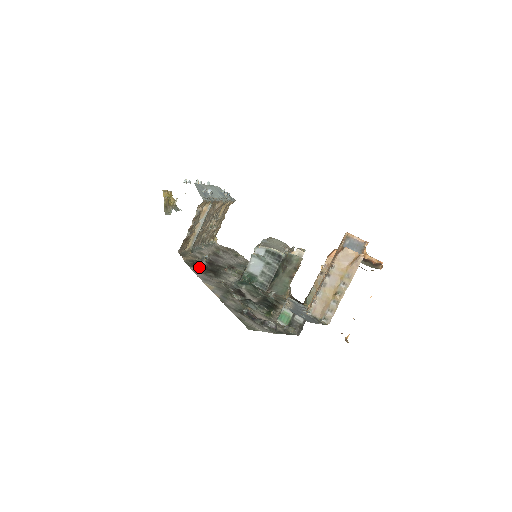
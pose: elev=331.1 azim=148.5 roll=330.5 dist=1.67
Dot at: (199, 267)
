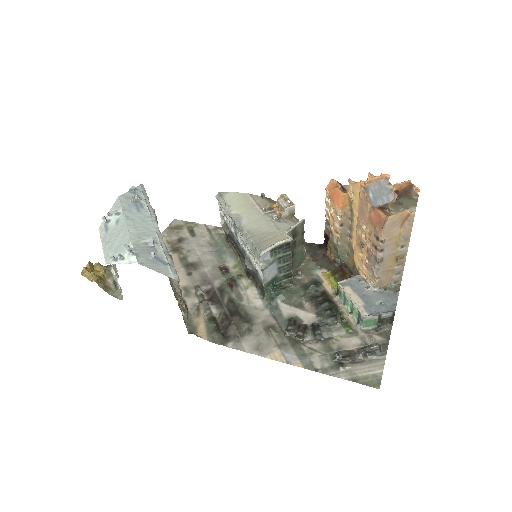
Dot at: (225, 328)
